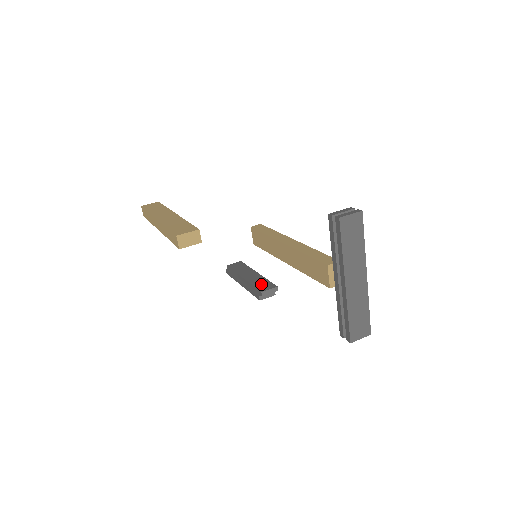
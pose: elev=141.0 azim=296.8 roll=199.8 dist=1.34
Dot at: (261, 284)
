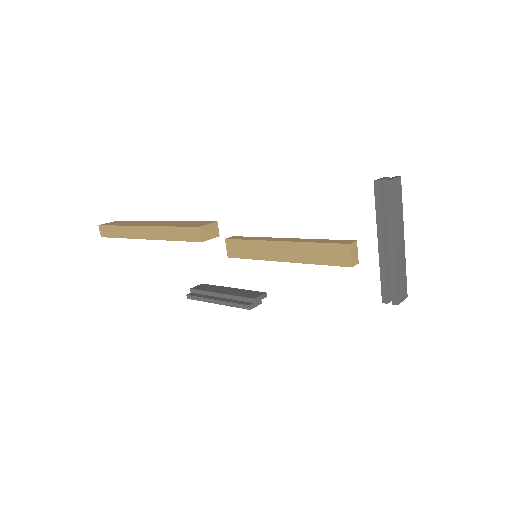
Dot at: (247, 294)
